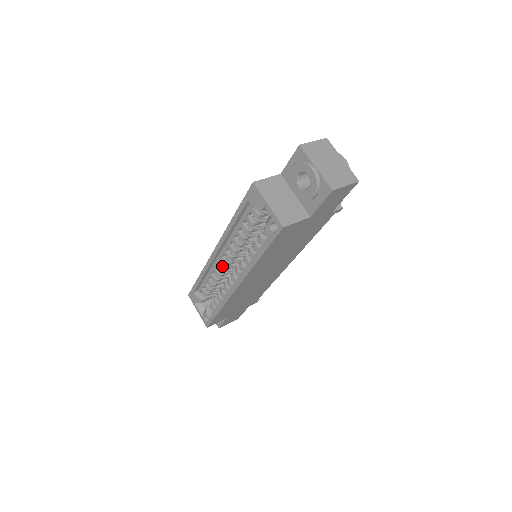
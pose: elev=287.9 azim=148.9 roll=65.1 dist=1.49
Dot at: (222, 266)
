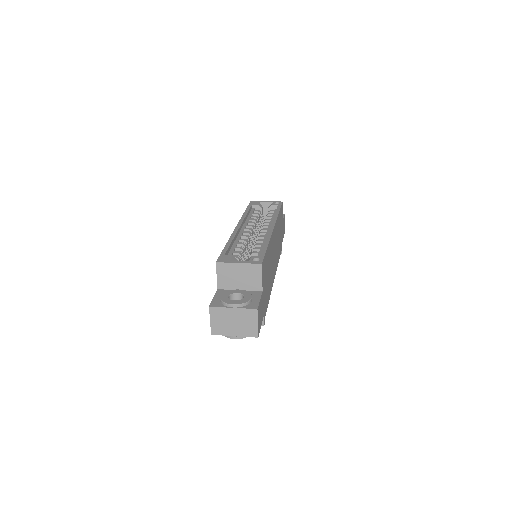
Dot at: (246, 236)
